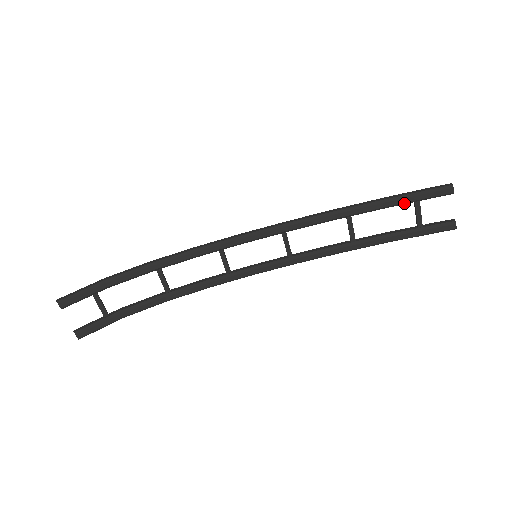
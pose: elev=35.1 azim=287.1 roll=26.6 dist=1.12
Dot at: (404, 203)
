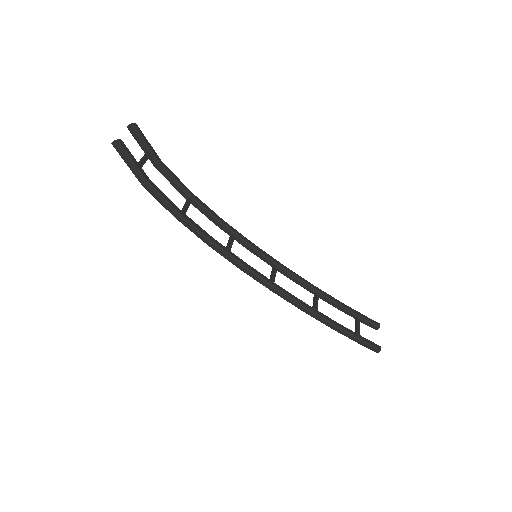
Dot at: (351, 312)
